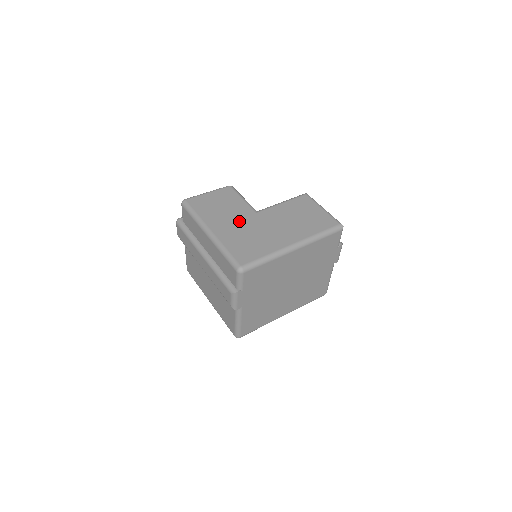
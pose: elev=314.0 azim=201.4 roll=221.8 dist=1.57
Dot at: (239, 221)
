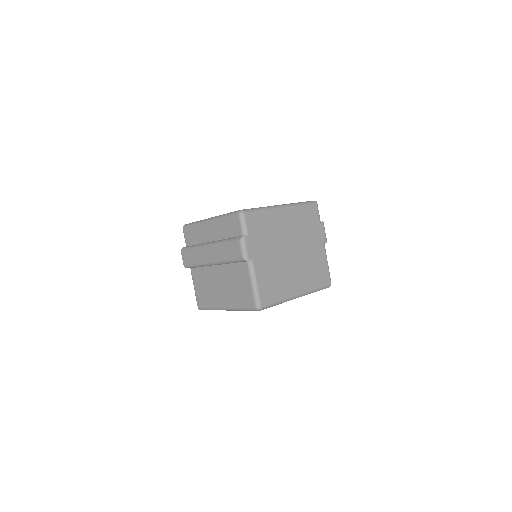
Dot at: occluded
